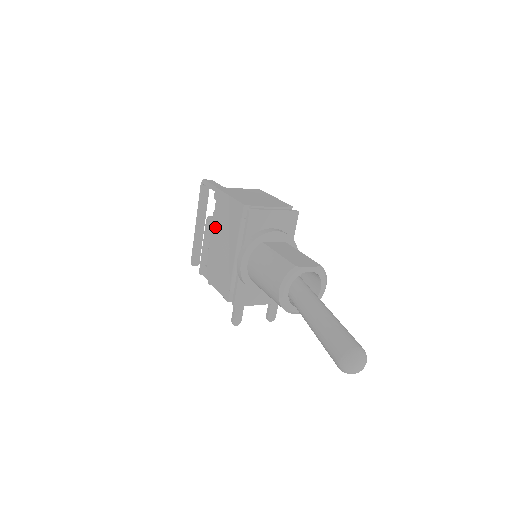
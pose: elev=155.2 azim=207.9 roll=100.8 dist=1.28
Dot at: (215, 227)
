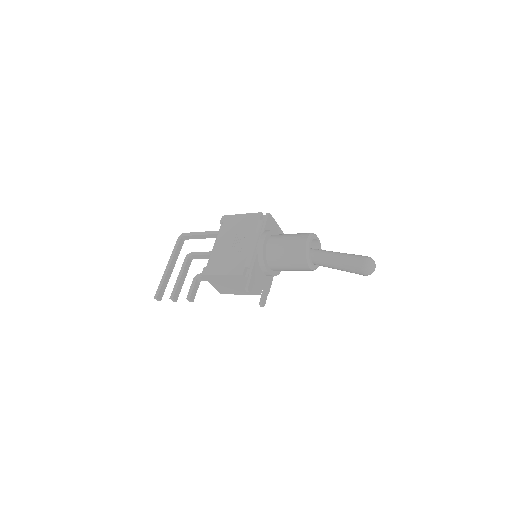
Dot at: (222, 237)
